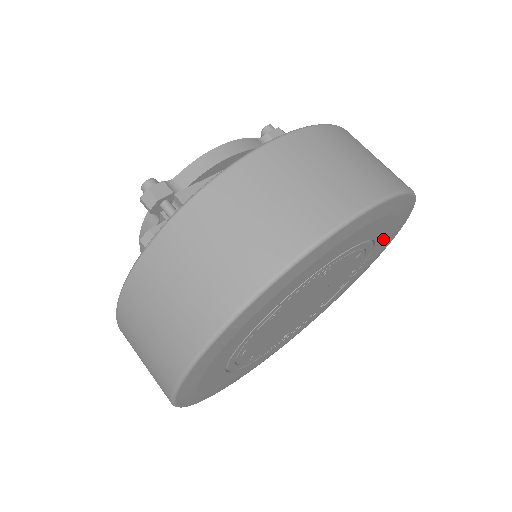
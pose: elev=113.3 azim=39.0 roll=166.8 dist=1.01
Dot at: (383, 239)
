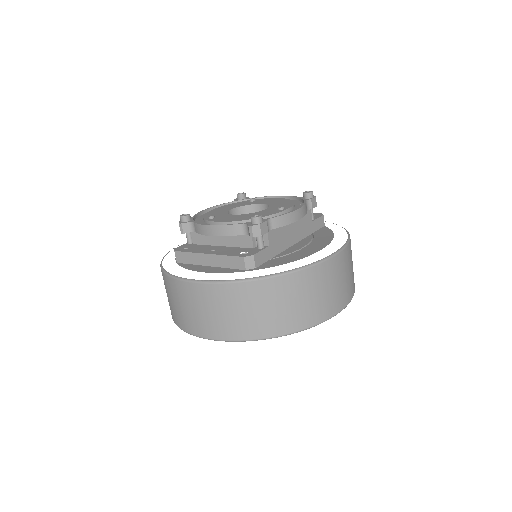
Dot at: occluded
